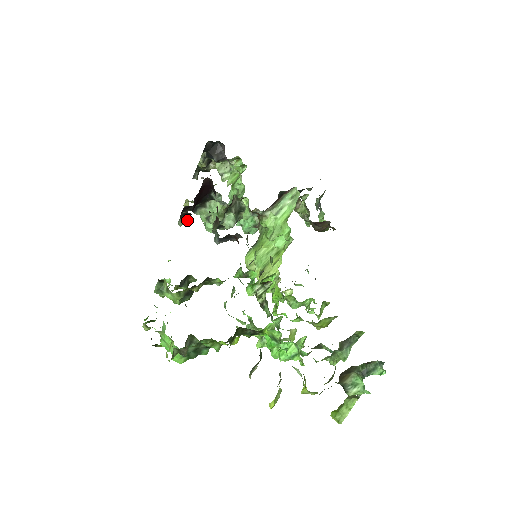
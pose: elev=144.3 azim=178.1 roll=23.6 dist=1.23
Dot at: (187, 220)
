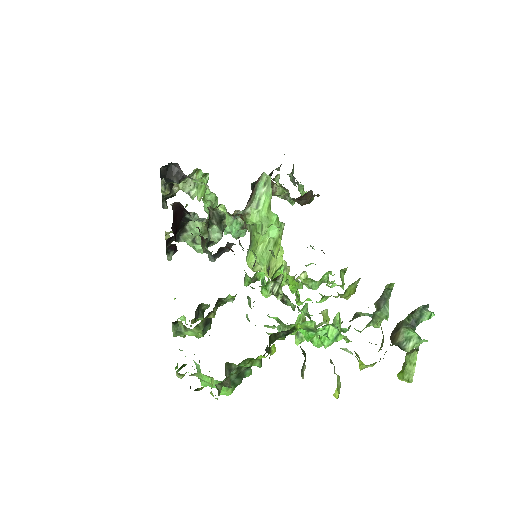
Dot at: (174, 252)
